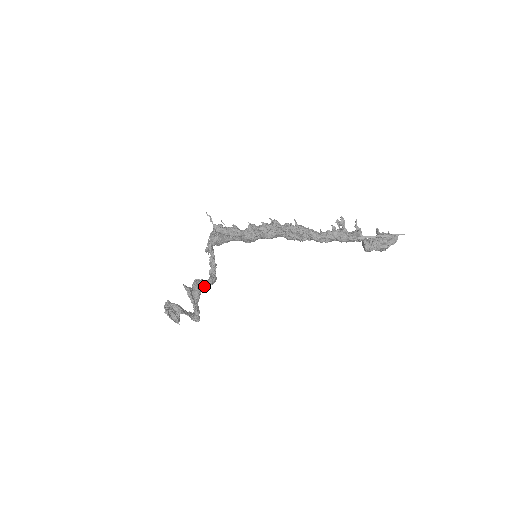
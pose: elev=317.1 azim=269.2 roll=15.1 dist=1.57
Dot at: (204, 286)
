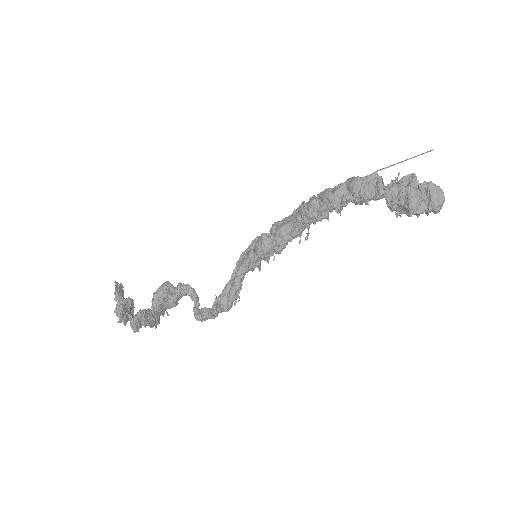
Dot at: (179, 285)
